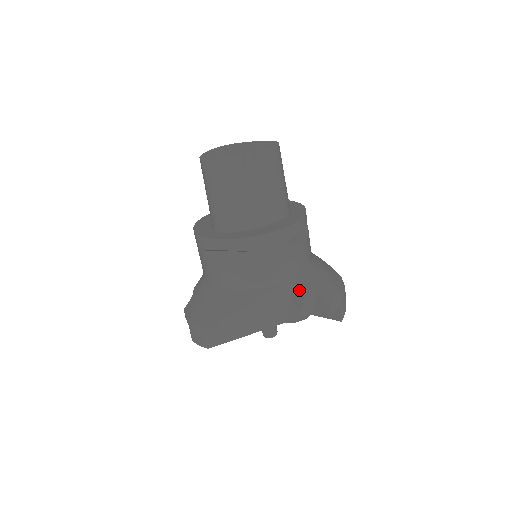
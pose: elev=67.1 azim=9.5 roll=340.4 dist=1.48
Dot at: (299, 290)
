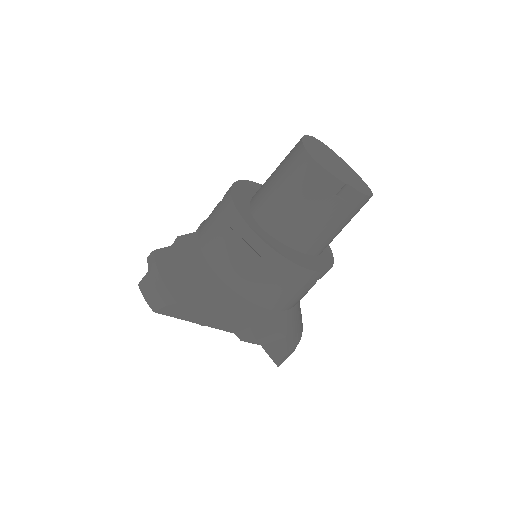
Dot at: (276, 325)
